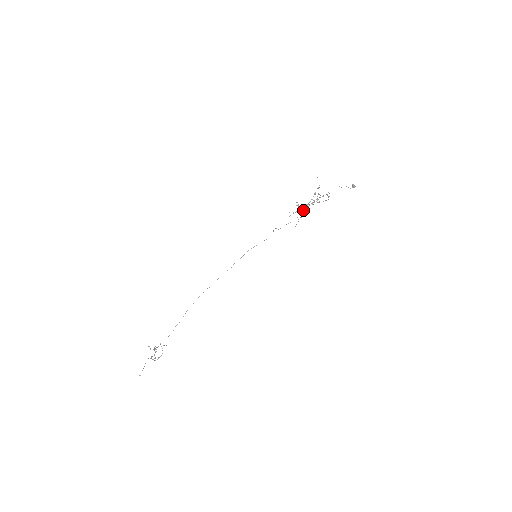
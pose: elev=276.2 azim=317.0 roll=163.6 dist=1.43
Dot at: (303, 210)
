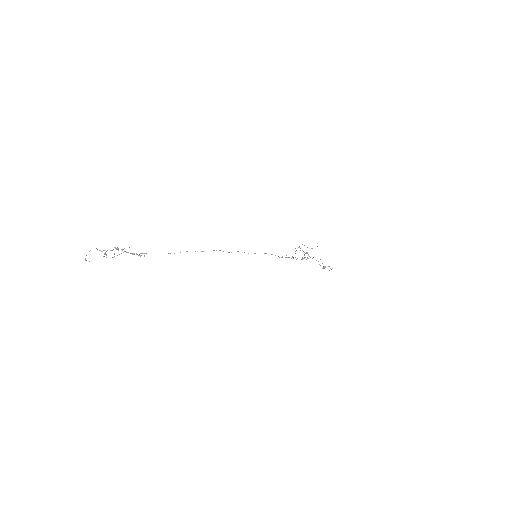
Dot at: occluded
